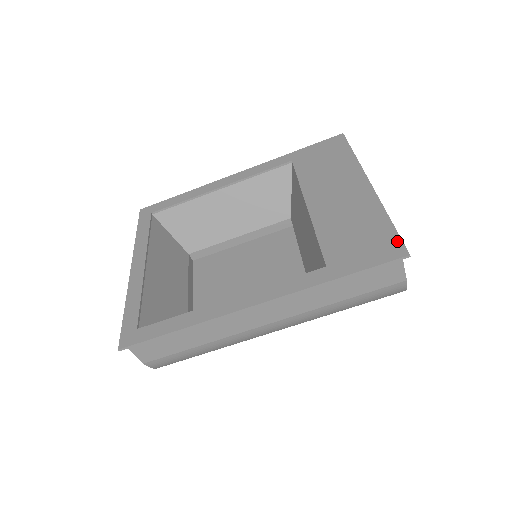
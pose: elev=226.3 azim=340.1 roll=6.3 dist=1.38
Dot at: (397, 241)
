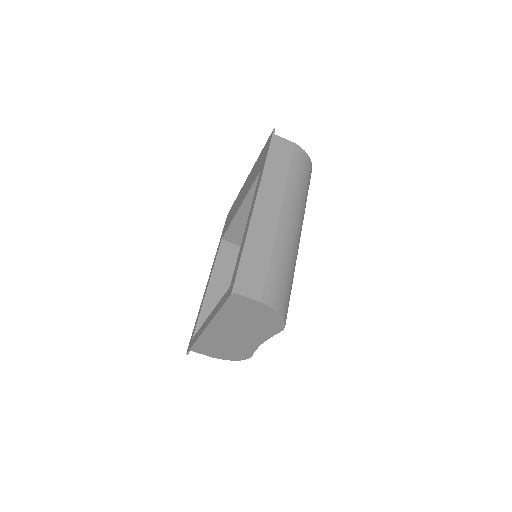
Dot at: (268, 139)
